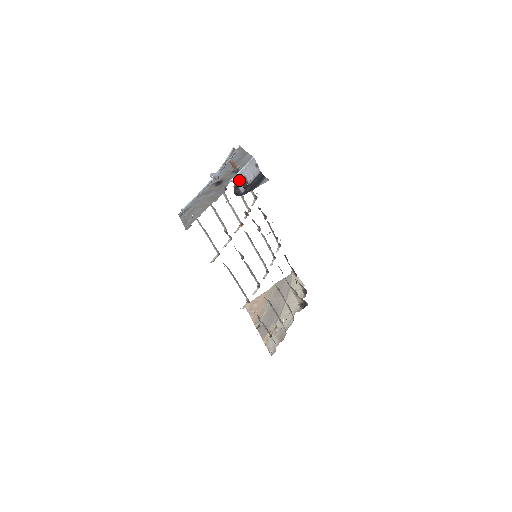
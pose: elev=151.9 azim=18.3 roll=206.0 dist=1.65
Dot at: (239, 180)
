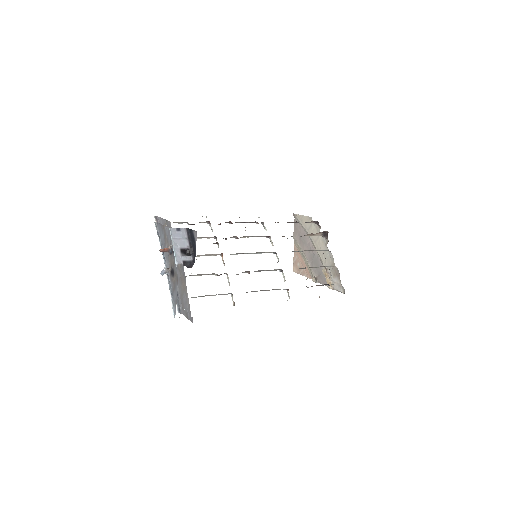
Dot at: (180, 257)
